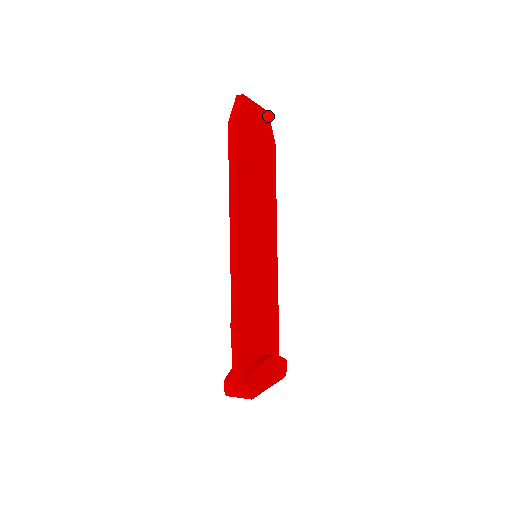
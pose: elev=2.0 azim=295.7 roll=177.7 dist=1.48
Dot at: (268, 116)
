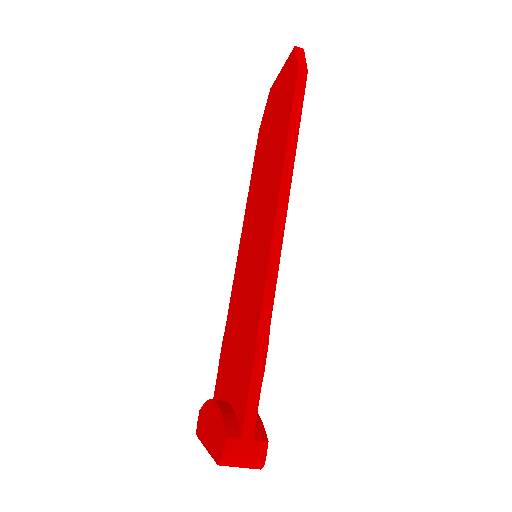
Dot at: occluded
